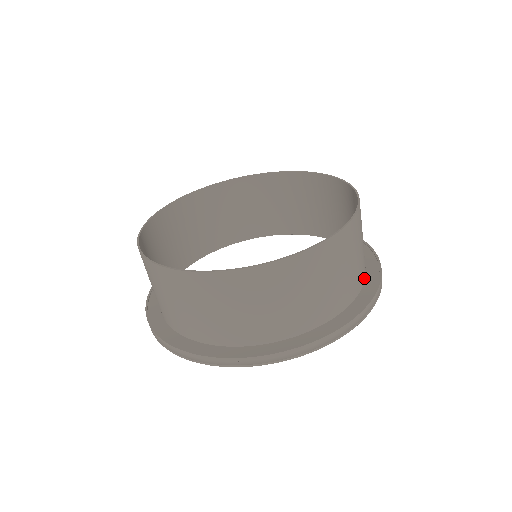
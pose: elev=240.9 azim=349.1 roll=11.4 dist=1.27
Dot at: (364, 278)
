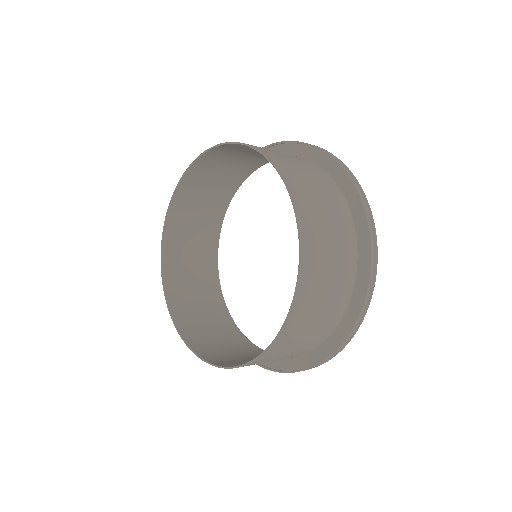
Dot at: (341, 194)
